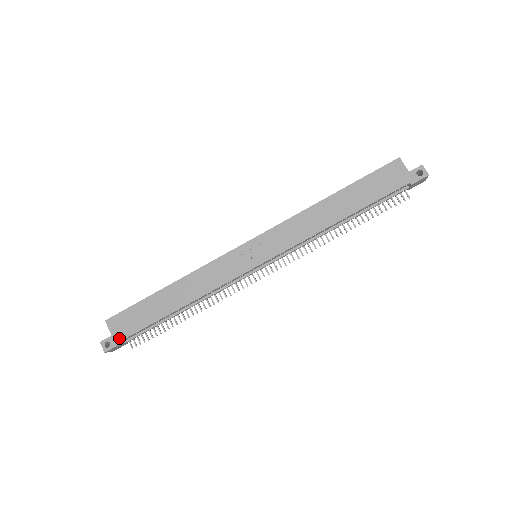
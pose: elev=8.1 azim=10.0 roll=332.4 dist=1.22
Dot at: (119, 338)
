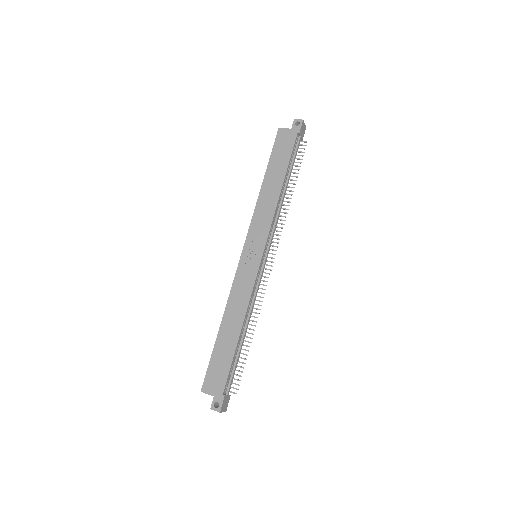
Dot at: (220, 392)
